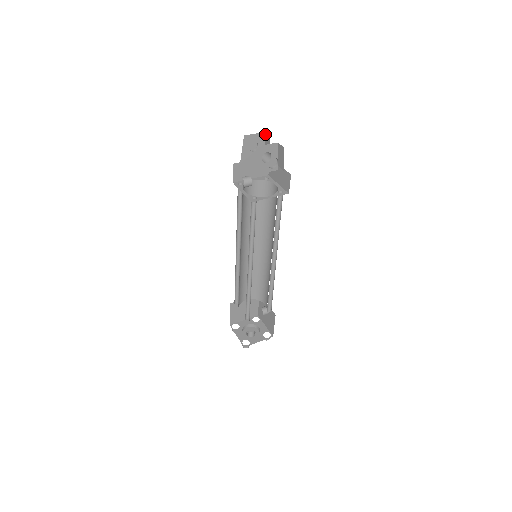
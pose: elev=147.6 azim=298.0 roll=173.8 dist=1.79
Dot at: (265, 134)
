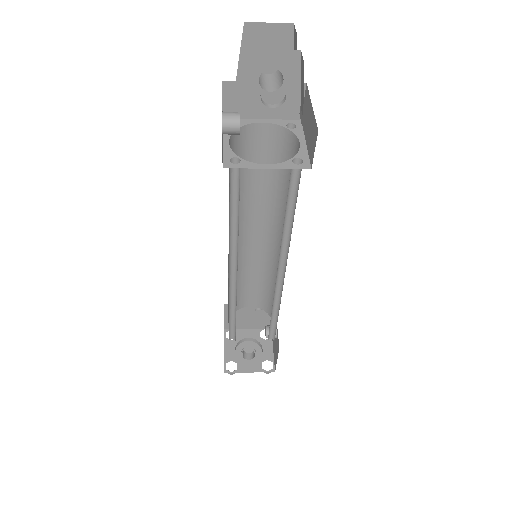
Dot at: (294, 28)
